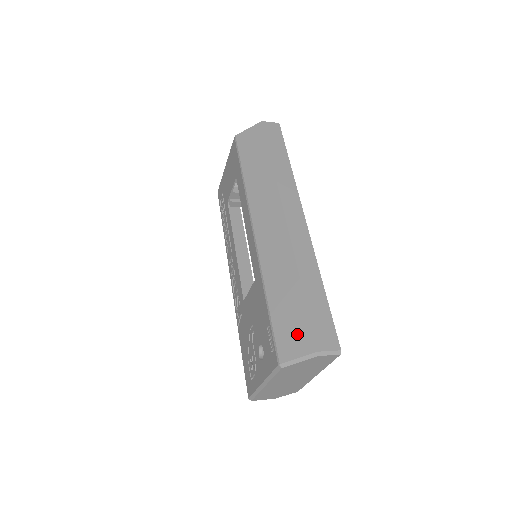
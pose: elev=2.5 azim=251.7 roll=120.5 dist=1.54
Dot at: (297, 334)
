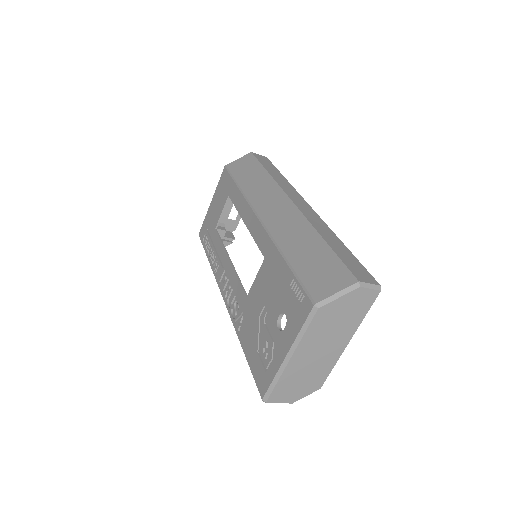
Dot at: (330, 274)
